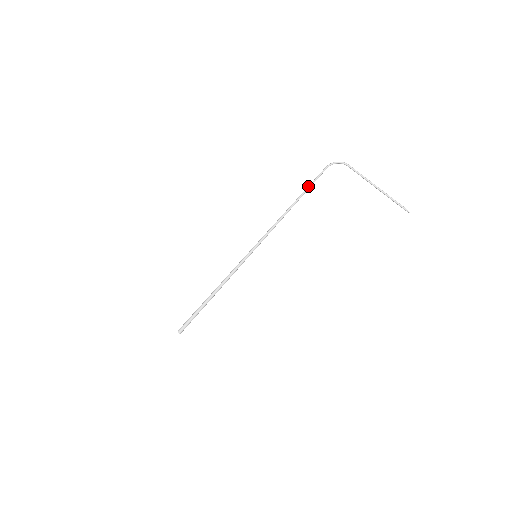
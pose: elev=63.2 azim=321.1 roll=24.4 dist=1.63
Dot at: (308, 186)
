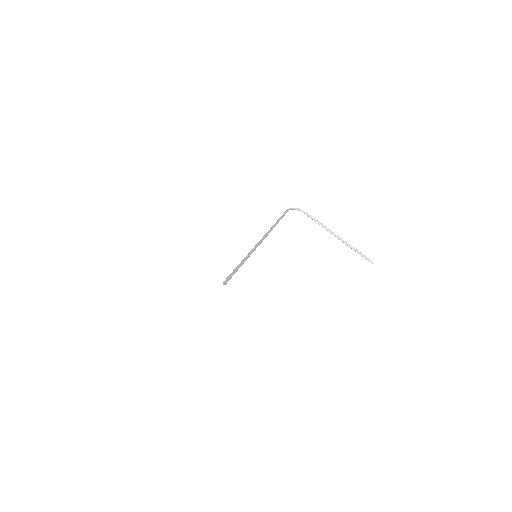
Dot at: (277, 221)
